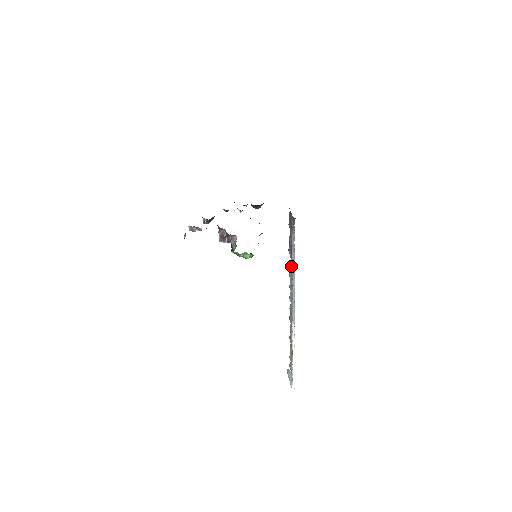
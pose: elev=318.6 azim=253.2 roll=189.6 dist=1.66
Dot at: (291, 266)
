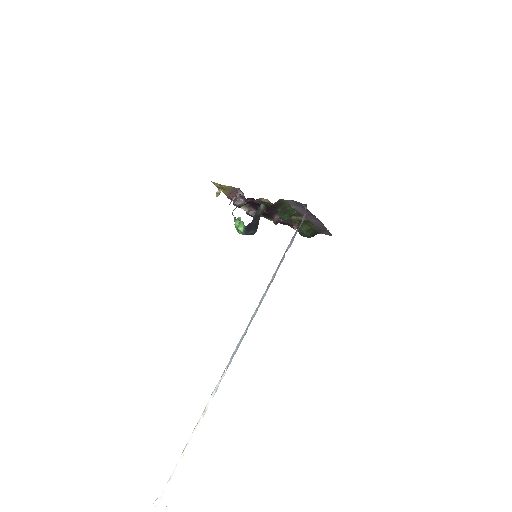
Dot at: occluded
